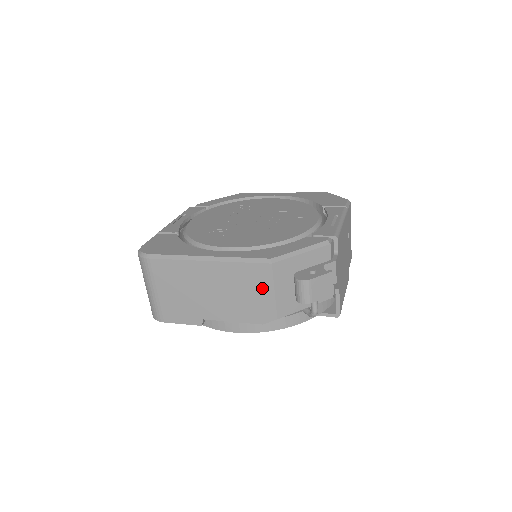
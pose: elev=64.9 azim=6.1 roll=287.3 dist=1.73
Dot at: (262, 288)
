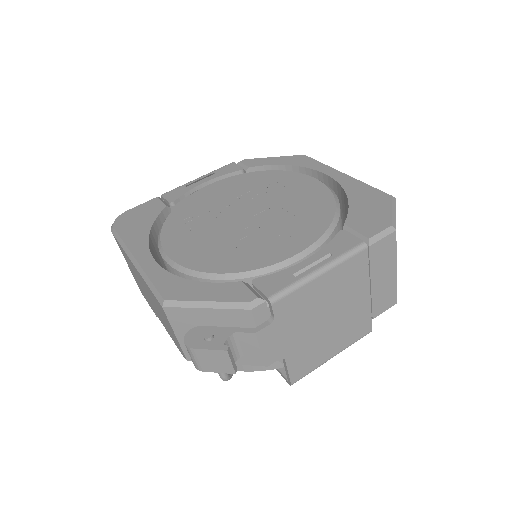
Dot at: (168, 323)
